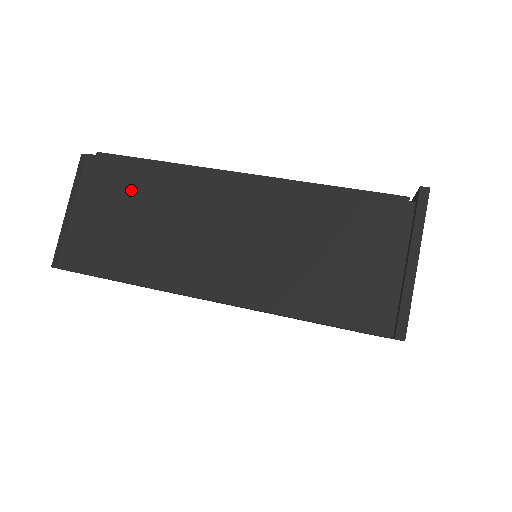
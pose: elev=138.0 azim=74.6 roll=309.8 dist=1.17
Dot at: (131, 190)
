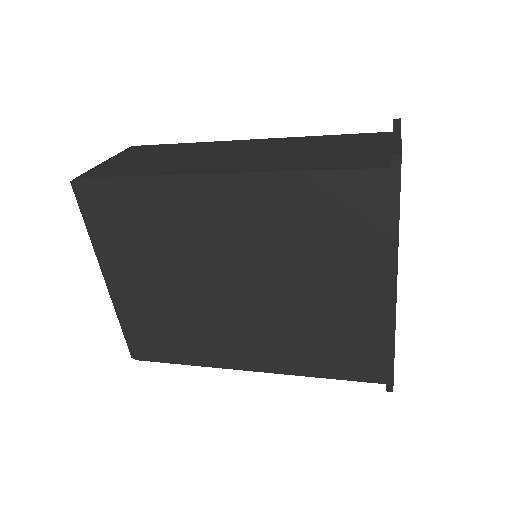
Dot at: (161, 151)
